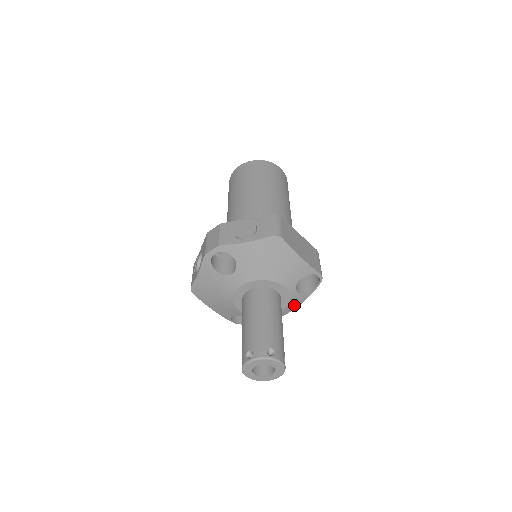
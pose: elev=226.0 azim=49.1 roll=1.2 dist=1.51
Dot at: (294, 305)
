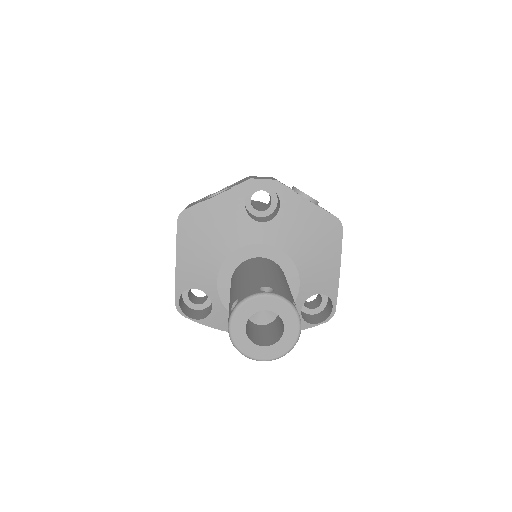
Dot at: occluded
